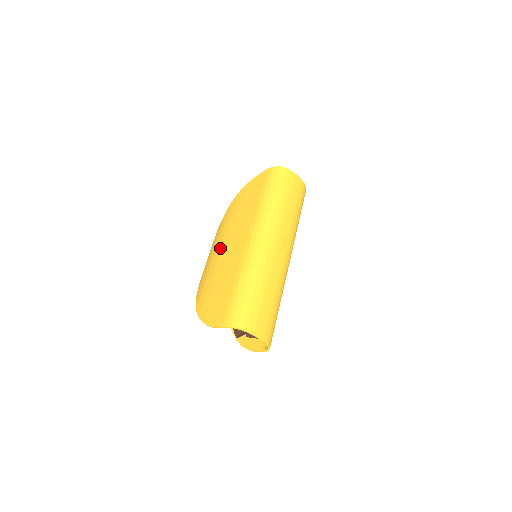
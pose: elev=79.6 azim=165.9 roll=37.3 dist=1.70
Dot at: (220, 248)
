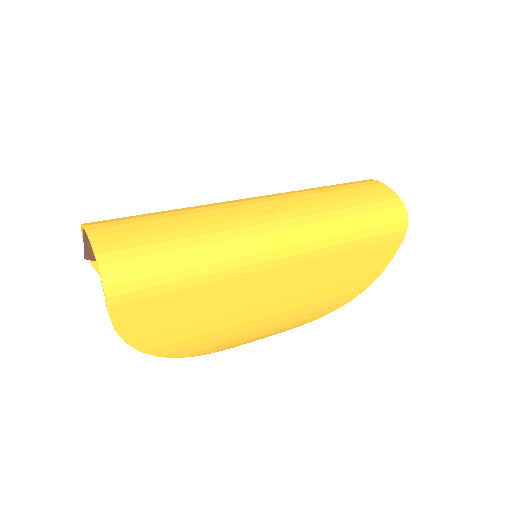
Dot at: occluded
